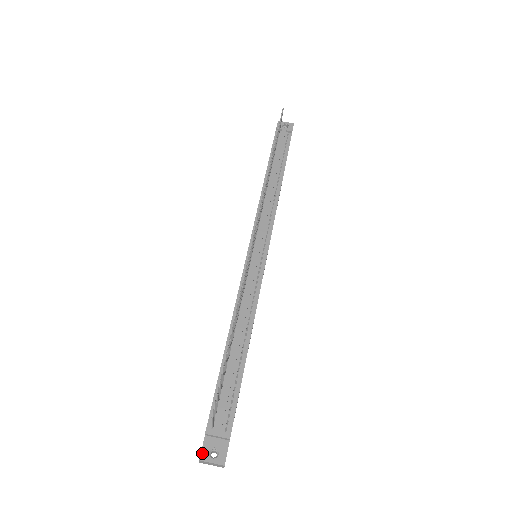
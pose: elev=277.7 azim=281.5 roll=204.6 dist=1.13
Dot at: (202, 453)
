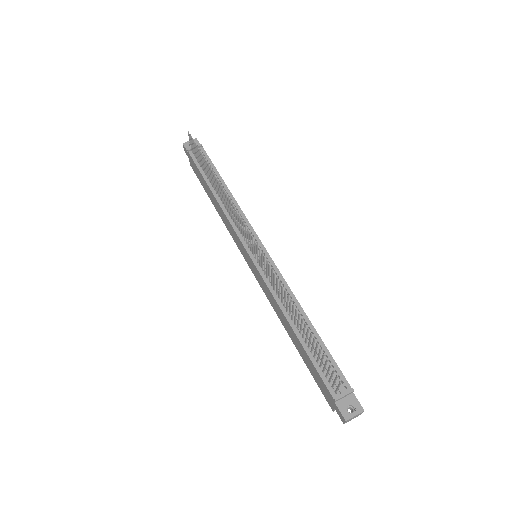
Dot at: (343, 415)
